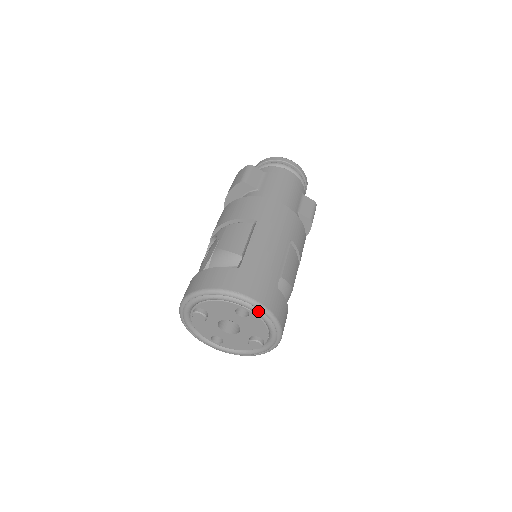
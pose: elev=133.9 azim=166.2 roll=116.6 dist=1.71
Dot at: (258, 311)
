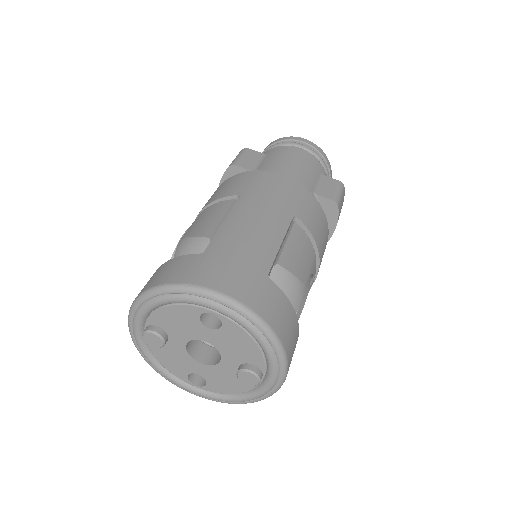
Dot at: (231, 312)
